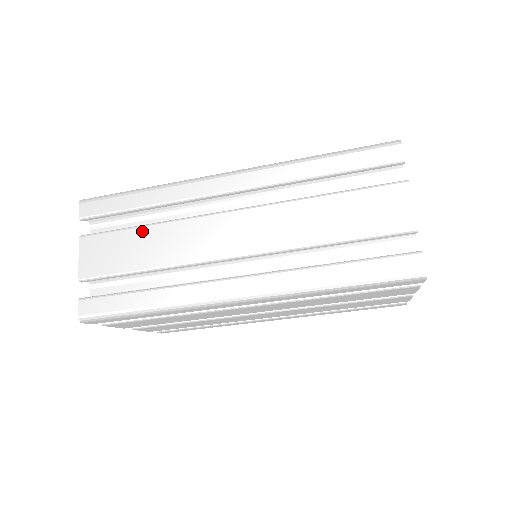
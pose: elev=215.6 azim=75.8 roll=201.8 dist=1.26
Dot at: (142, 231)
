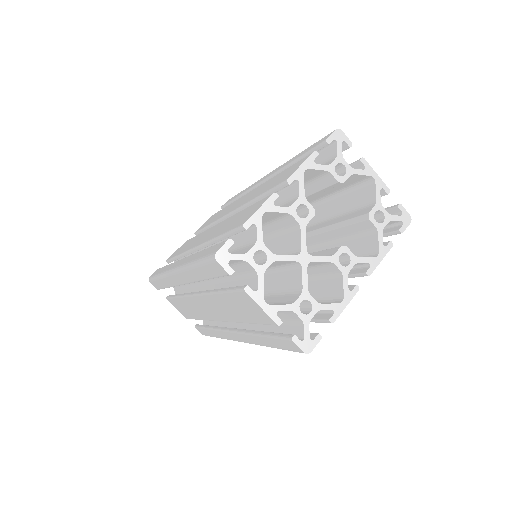
Dot at: (179, 300)
